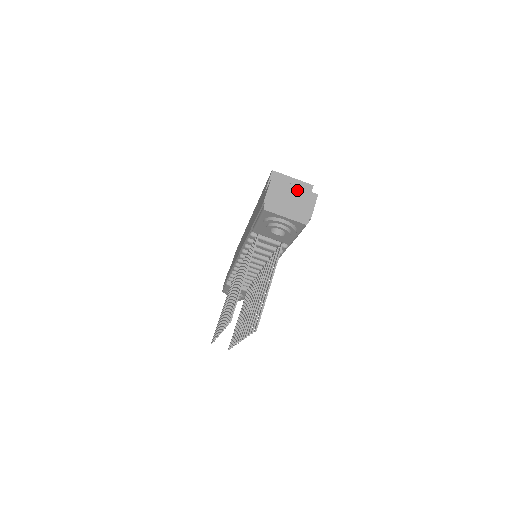
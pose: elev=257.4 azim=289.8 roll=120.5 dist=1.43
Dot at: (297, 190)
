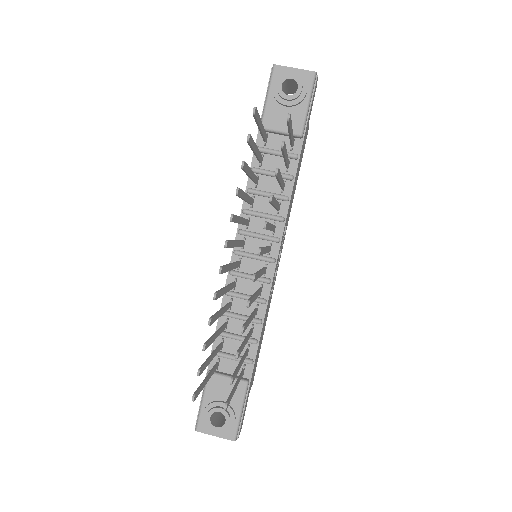
Dot at: occluded
